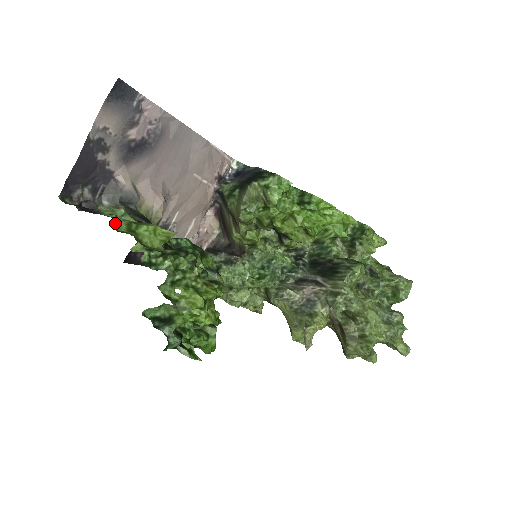
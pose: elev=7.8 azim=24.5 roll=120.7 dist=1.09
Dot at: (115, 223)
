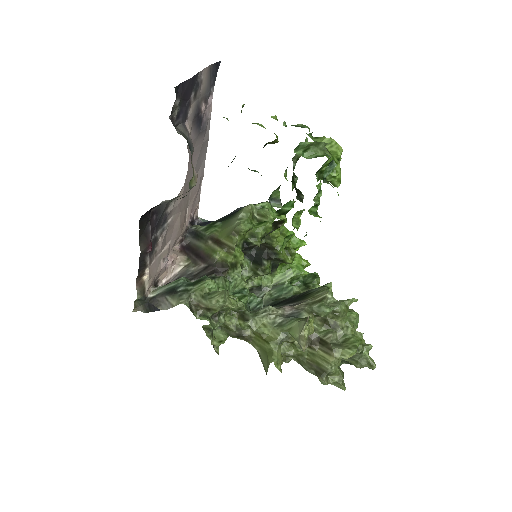
Dot at: (241, 110)
